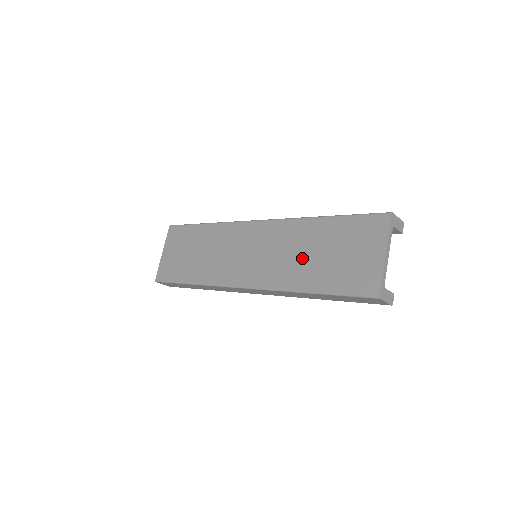
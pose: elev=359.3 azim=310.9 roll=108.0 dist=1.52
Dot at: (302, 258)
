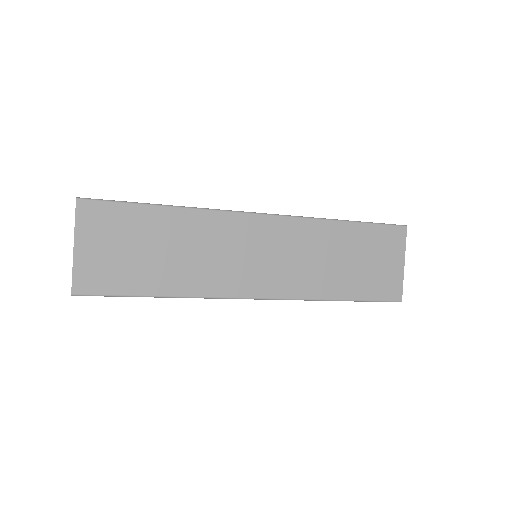
Dot at: (328, 265)
